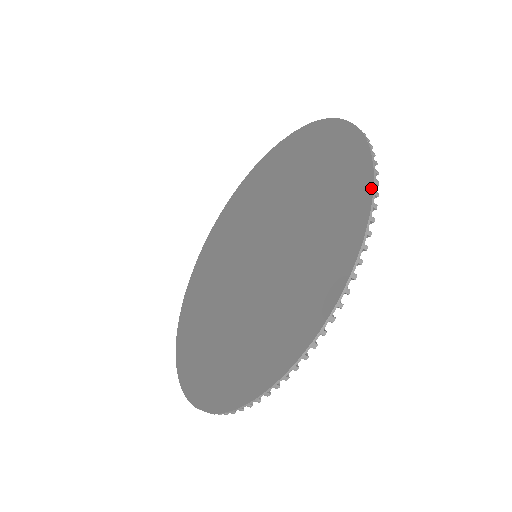
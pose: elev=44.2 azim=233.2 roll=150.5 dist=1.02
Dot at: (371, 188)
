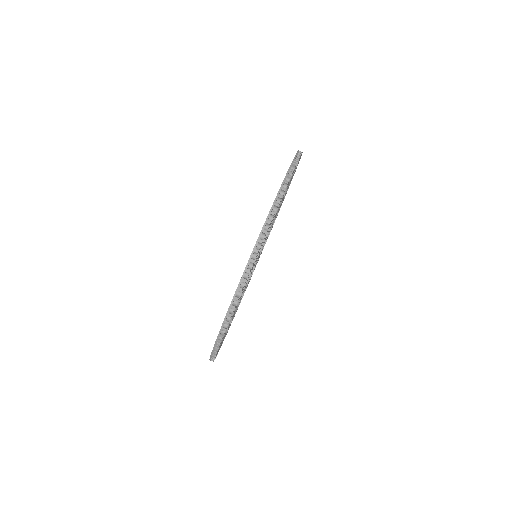
Dot at: occluded
